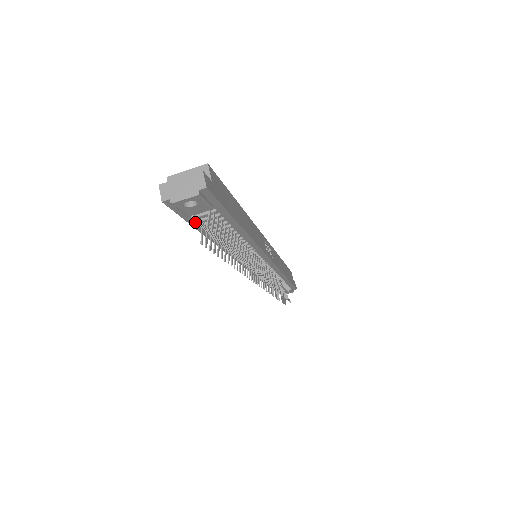
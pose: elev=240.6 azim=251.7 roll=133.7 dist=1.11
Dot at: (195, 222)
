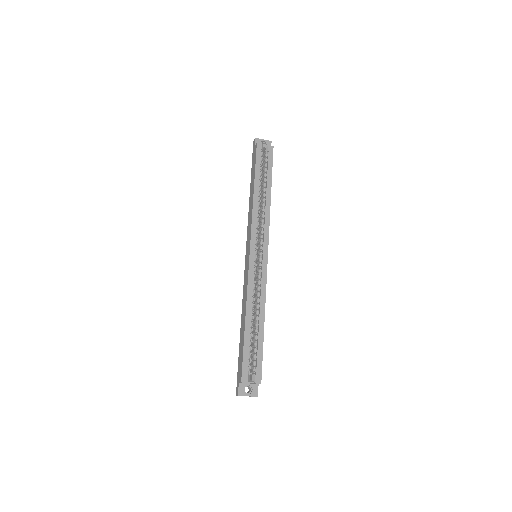
Dot at: occluded
